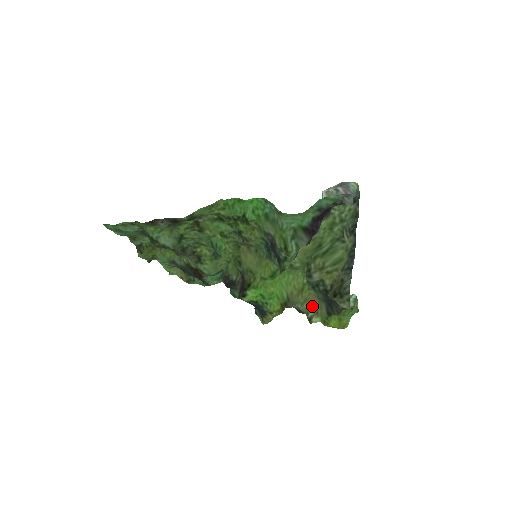
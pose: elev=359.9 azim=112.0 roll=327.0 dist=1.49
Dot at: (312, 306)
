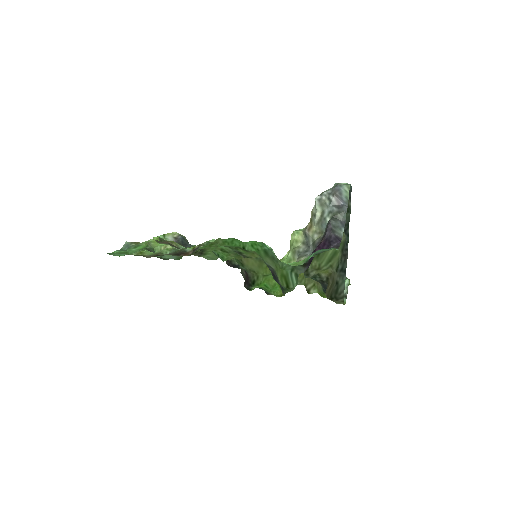
Dot at: (309, 279)
